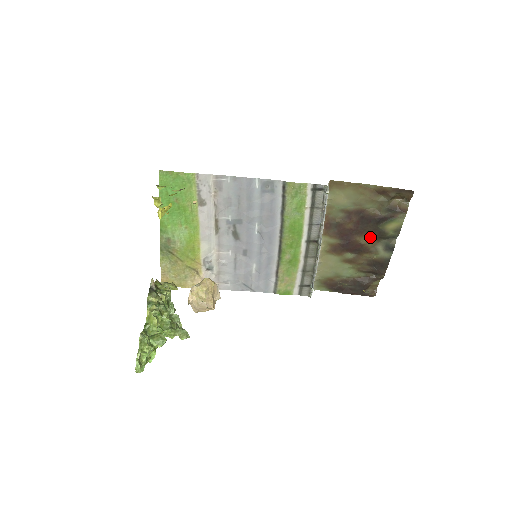
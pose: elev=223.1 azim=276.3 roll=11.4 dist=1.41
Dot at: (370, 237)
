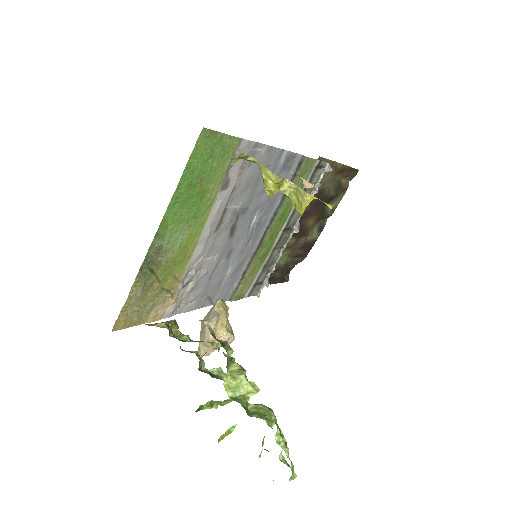
Dot at: (315, 219)
